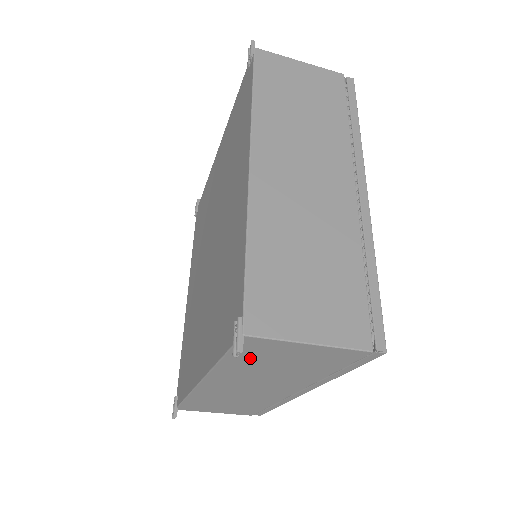
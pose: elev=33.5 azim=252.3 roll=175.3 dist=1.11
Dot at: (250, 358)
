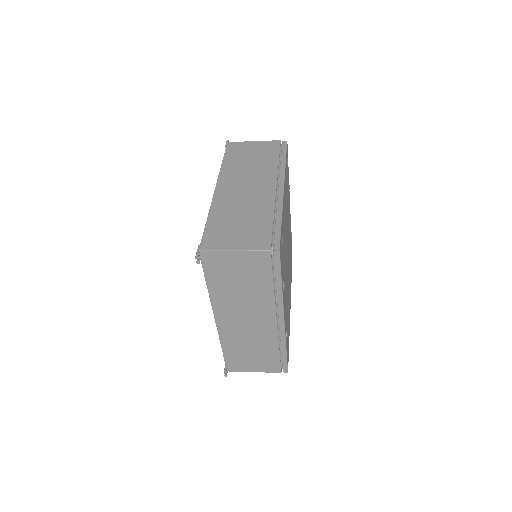
Dot at: (218, 276)
